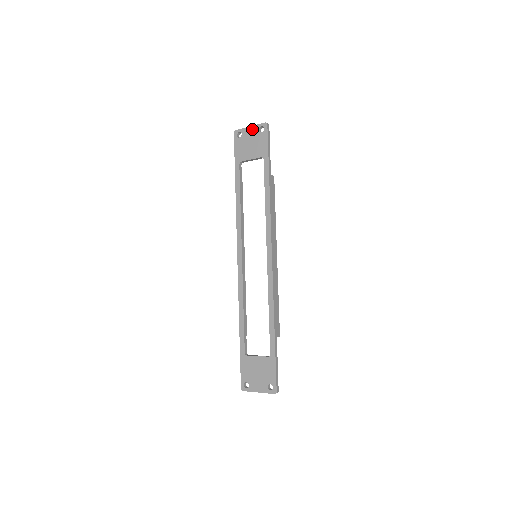
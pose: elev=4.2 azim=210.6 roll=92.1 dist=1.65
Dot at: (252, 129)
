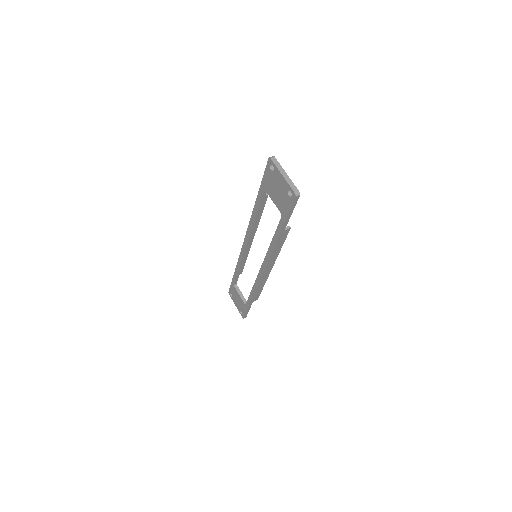
Dot at: (283, 181)
